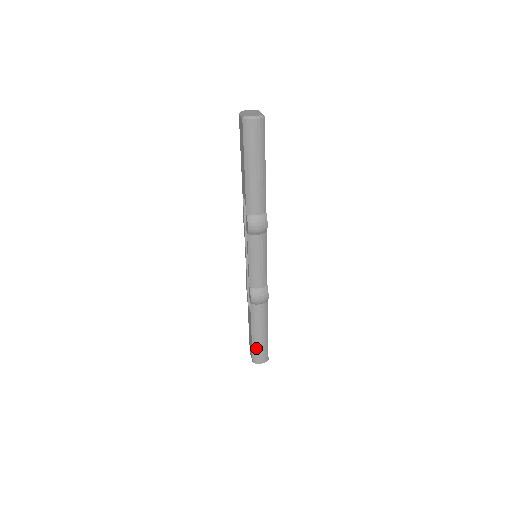
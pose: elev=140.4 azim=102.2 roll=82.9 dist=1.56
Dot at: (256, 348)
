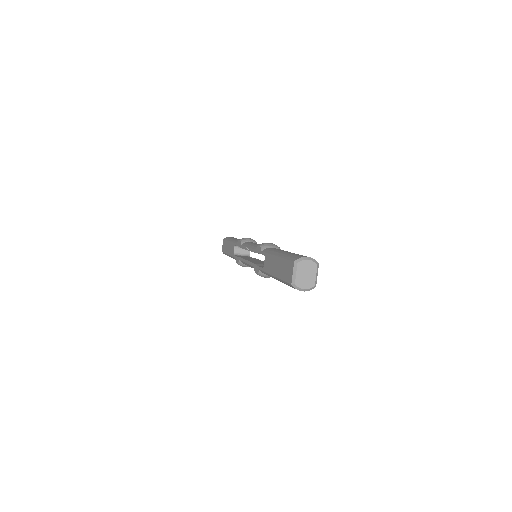
Dot at: (289, 255)
